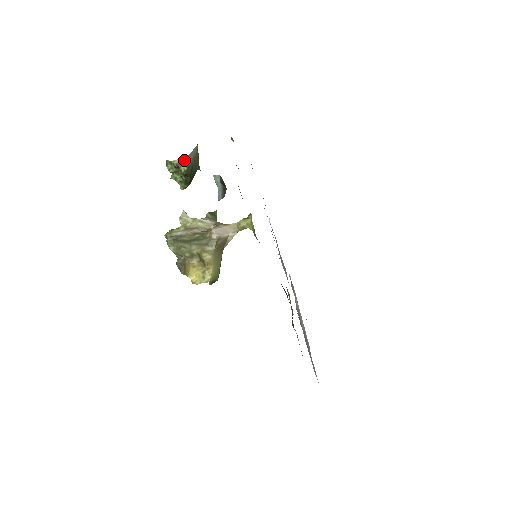
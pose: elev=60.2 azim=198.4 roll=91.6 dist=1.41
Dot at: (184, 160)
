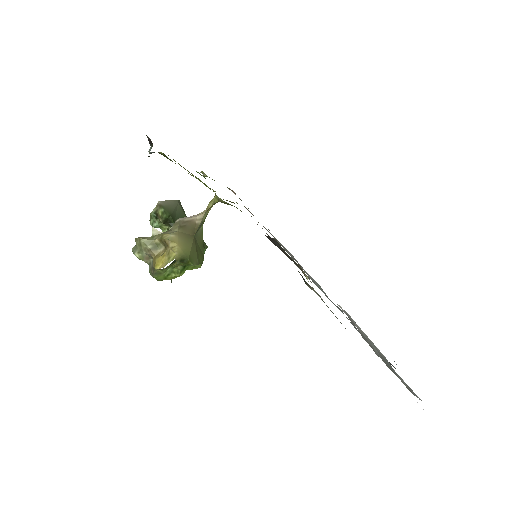
Dot at: (158, 203)
